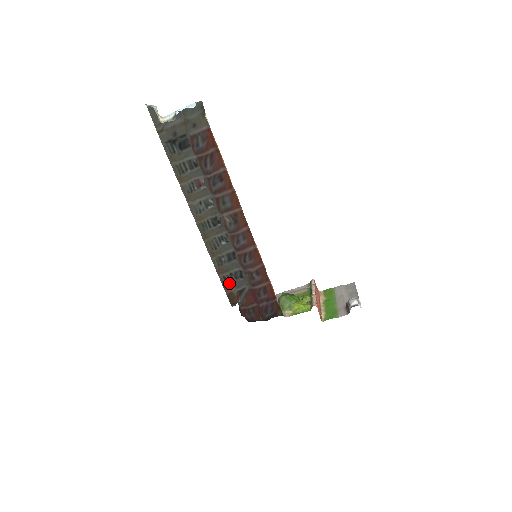
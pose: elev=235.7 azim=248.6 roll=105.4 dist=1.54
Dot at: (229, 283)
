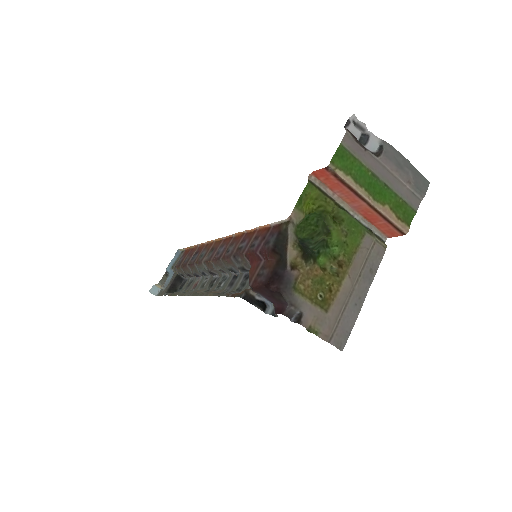
Dot at: occluded
